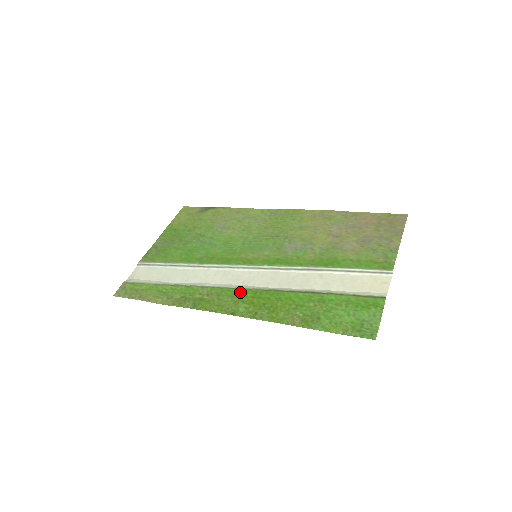
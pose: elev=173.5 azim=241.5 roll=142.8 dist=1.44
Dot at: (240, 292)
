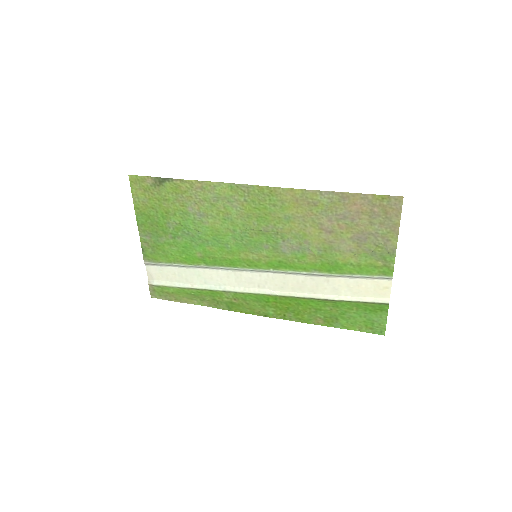
Dot at: (262, 298)
